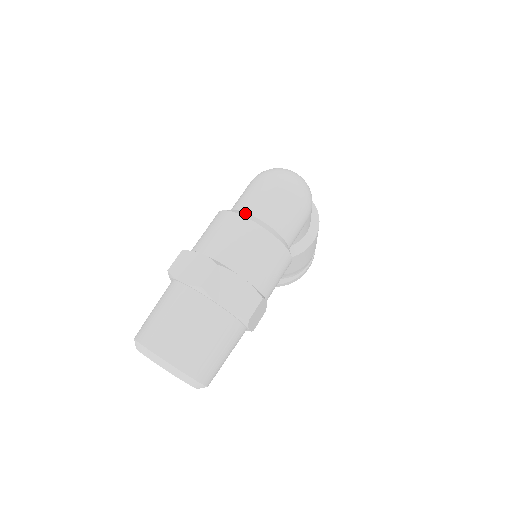
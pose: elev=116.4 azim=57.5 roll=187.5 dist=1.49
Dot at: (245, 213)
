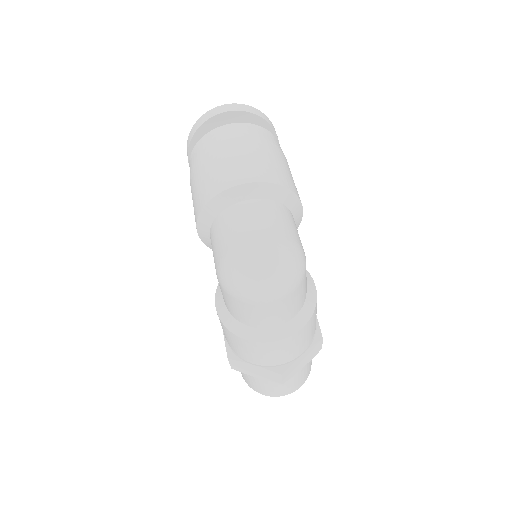
Dot at: (260, 332)
